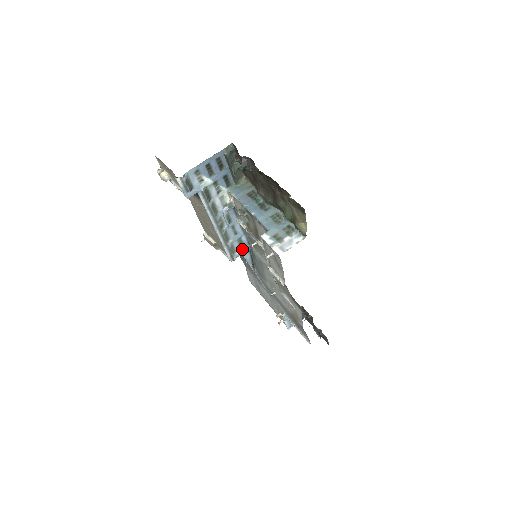
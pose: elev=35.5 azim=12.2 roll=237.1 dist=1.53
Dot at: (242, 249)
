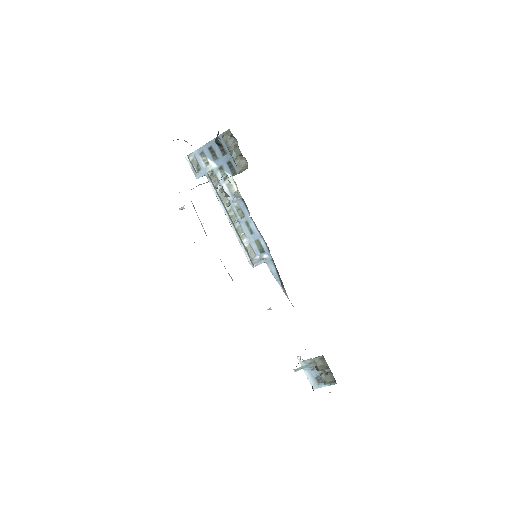
Dot at: (262, 255)
